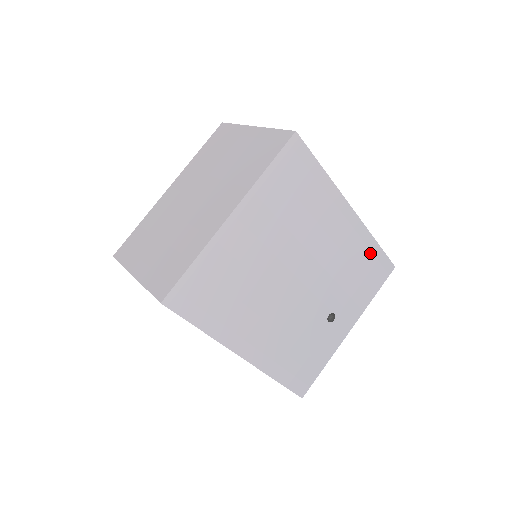
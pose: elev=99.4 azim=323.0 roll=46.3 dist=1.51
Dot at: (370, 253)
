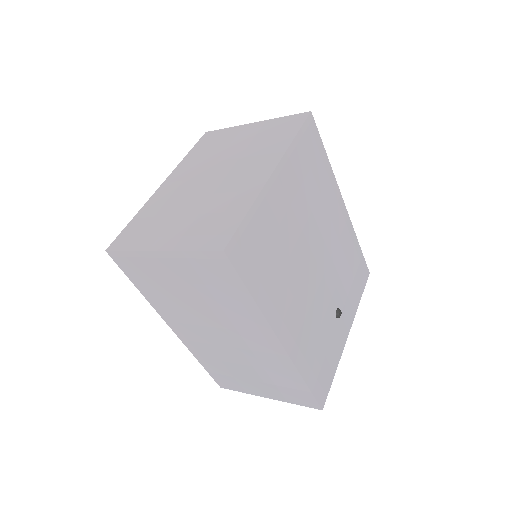
Dot at: (355, 252)
